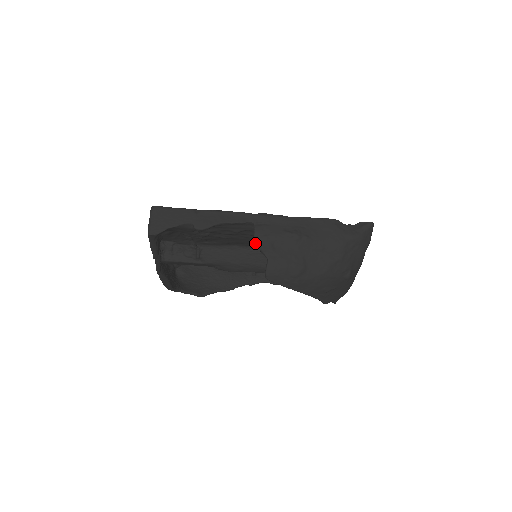
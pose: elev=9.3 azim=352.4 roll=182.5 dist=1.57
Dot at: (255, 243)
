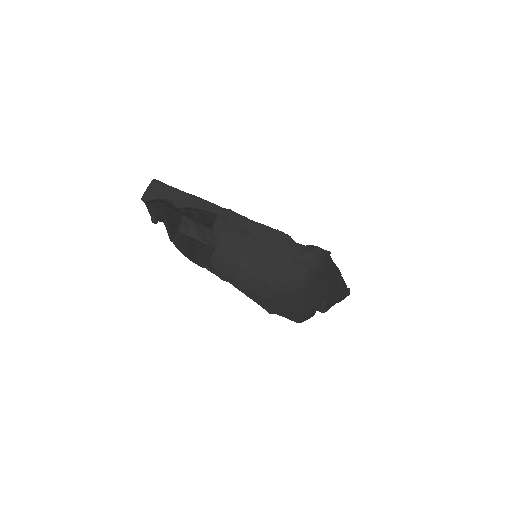
Dot at: (211, 232)
